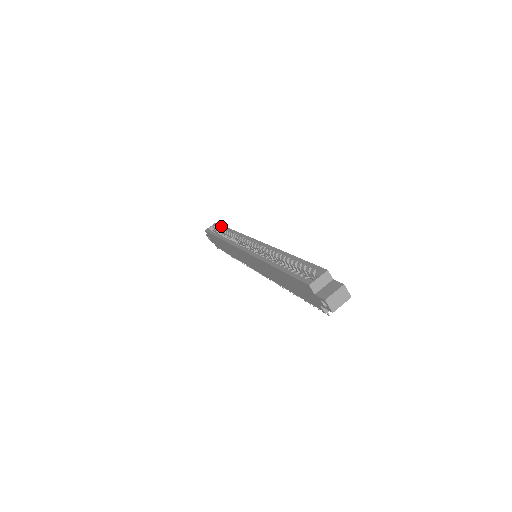
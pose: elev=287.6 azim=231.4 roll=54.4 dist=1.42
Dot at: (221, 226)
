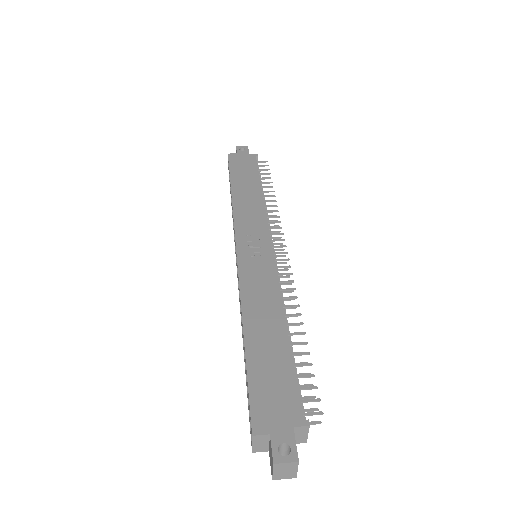
Dot at: (229, 172)
